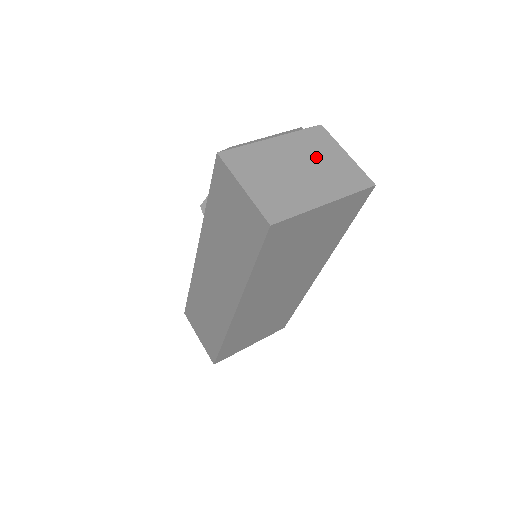
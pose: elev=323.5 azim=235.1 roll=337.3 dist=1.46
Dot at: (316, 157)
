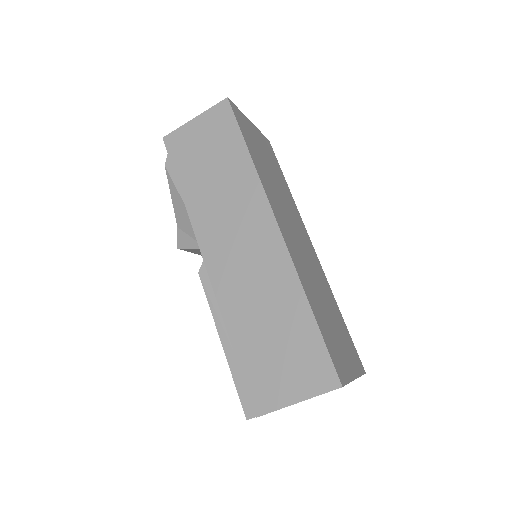
Dot at: occluded
